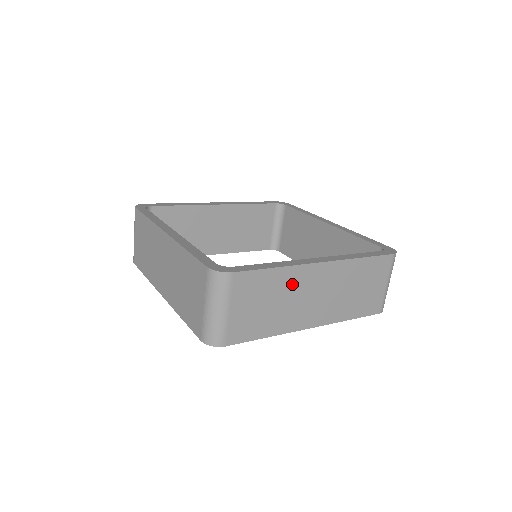
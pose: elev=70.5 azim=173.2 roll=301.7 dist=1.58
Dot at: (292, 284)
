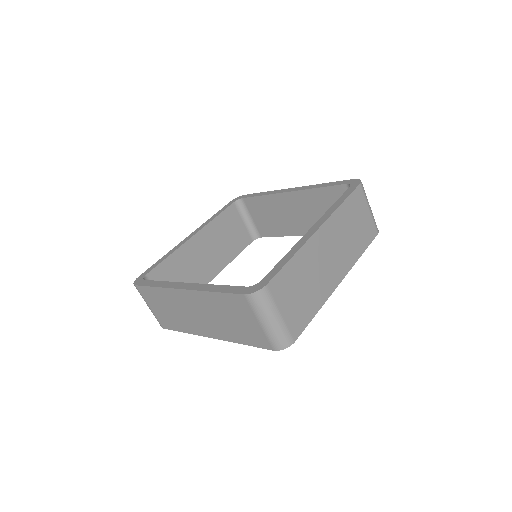
Dot at: (309, 261)
